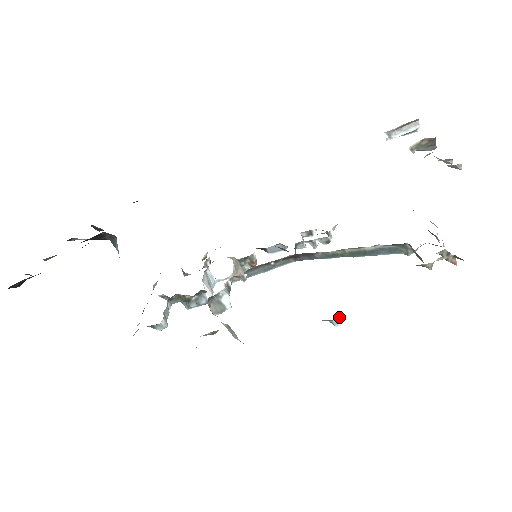
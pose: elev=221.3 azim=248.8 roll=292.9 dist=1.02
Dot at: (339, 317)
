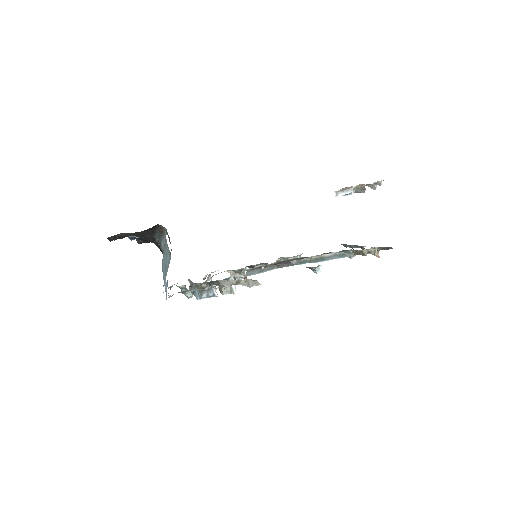
Dot at: (319, 266)
